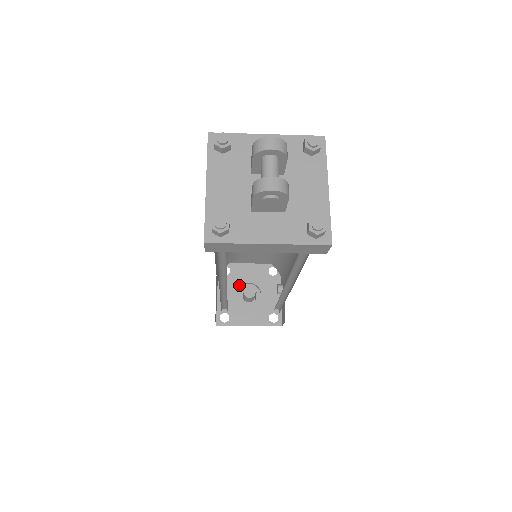
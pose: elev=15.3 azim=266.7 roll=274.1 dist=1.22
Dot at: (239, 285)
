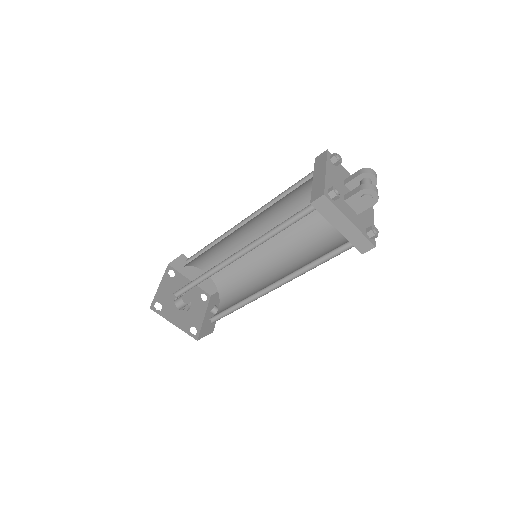
Dot at: occluded
